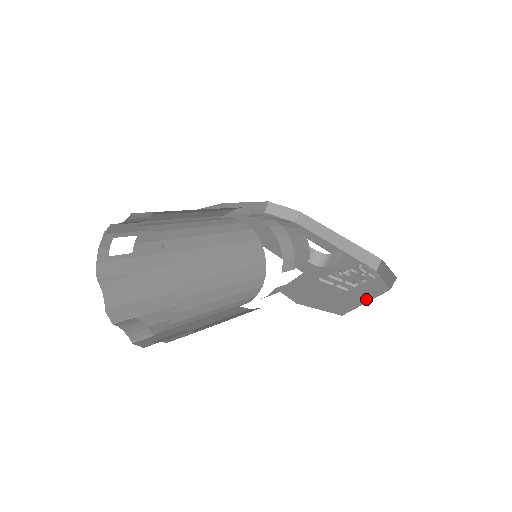
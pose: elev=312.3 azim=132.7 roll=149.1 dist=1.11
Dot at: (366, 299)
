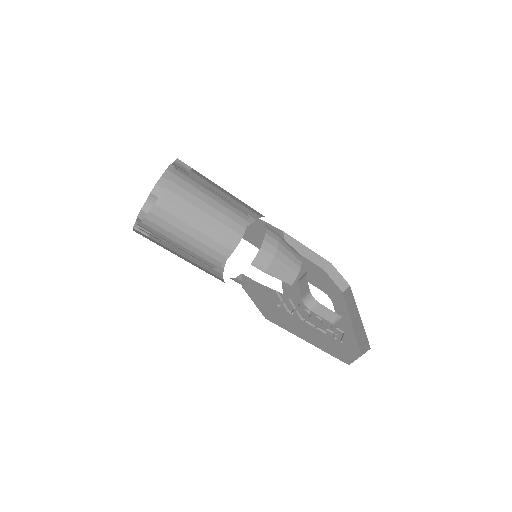
Dot at: (309, 341)
